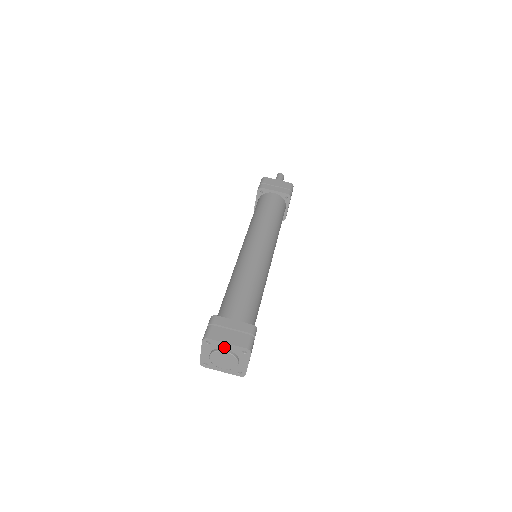
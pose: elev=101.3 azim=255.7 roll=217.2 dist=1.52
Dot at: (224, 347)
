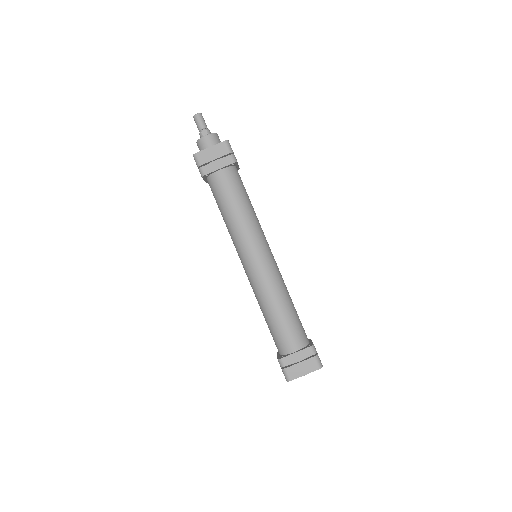
Dot at: (303, 374)
